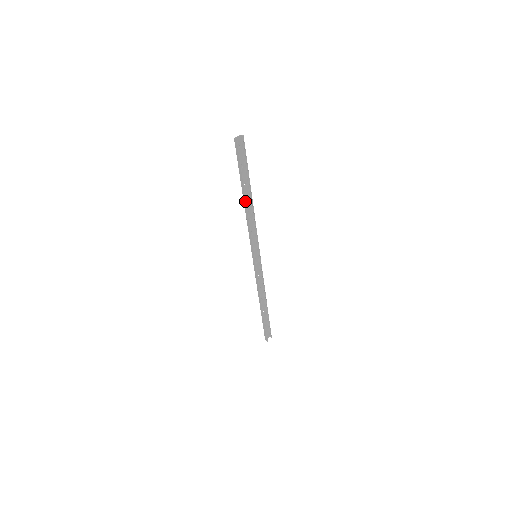
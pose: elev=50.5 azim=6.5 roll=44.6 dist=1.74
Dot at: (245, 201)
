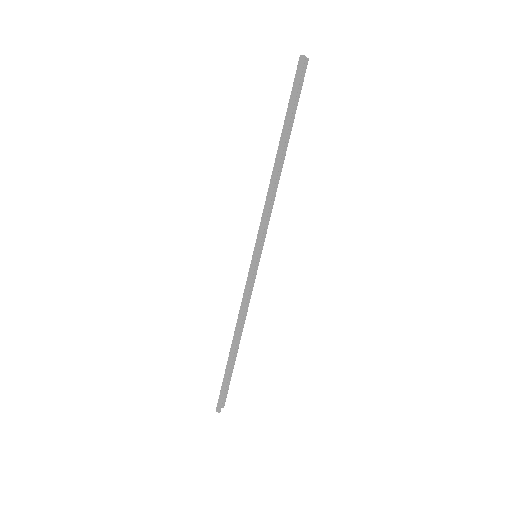
Dot at: (279, 157)
